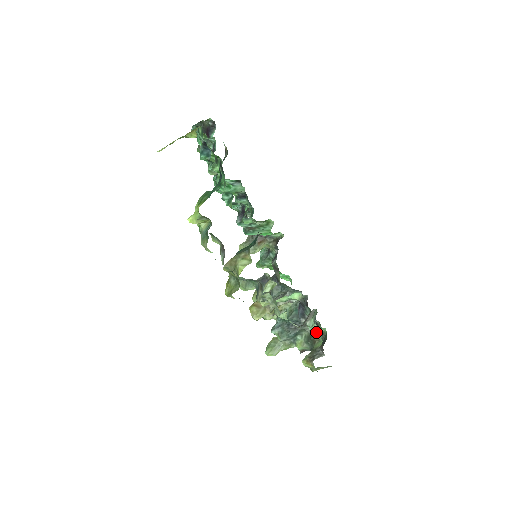
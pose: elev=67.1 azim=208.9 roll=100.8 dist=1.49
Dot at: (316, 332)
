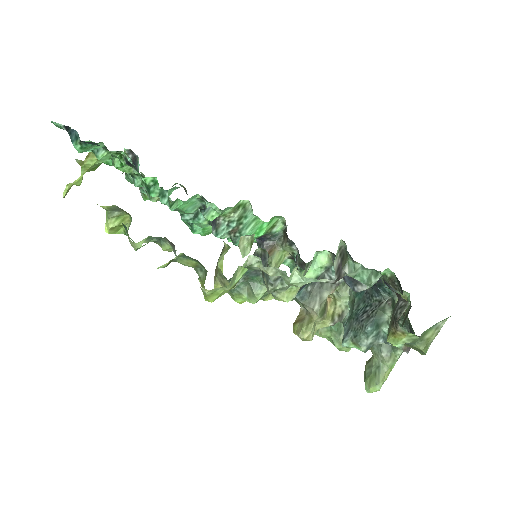
Dot at: (369, 276)
